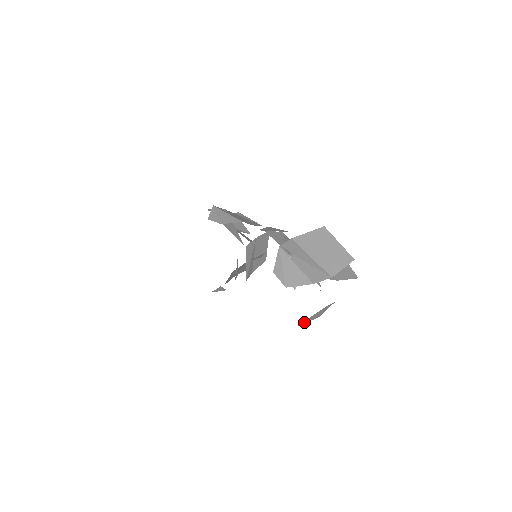
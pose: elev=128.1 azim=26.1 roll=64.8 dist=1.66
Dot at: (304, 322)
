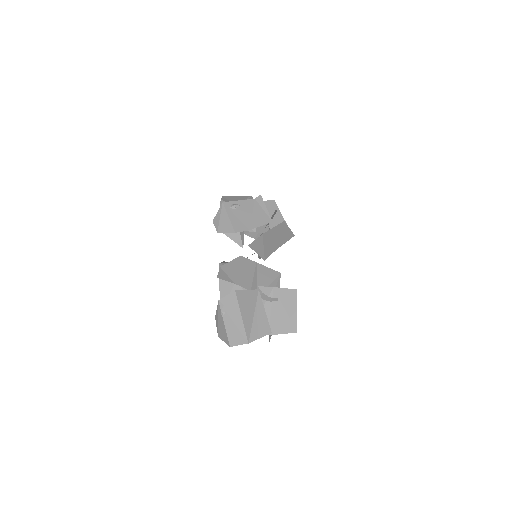
Dot at: occluded
